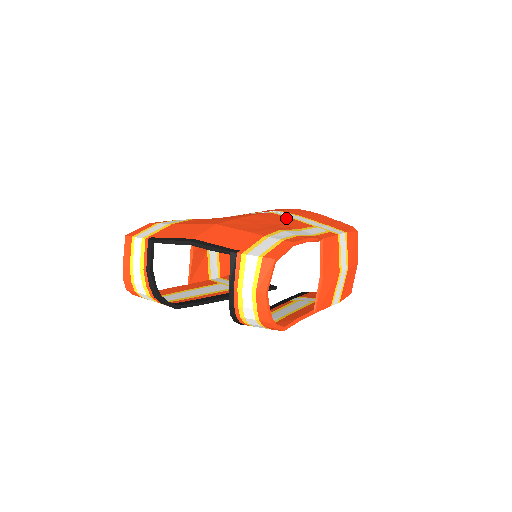
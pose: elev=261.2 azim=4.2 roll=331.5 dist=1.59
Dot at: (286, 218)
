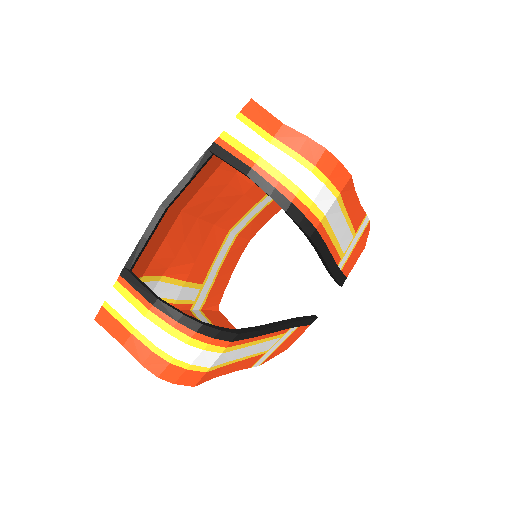
Dot at: occluded
